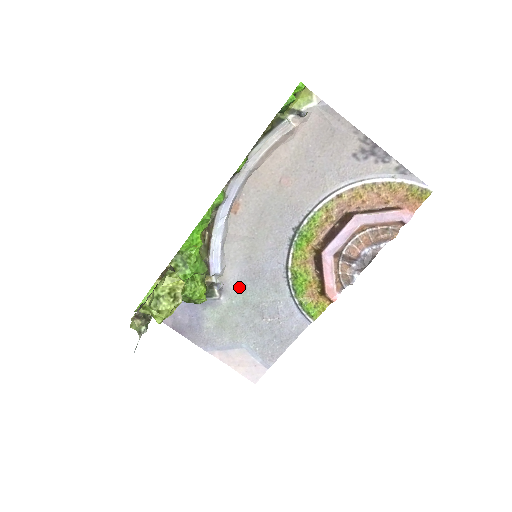
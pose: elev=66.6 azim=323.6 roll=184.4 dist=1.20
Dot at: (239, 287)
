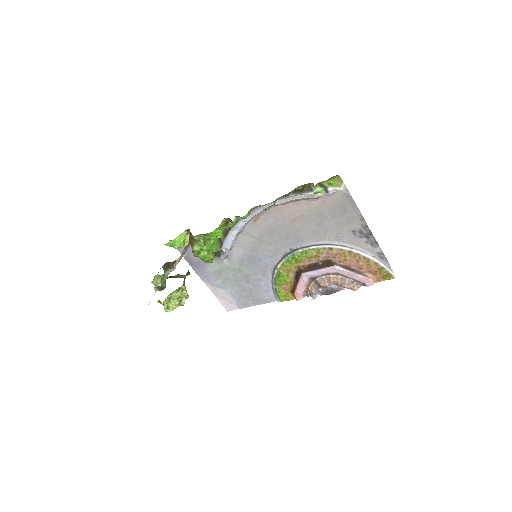
Dot at: (239, 260)
